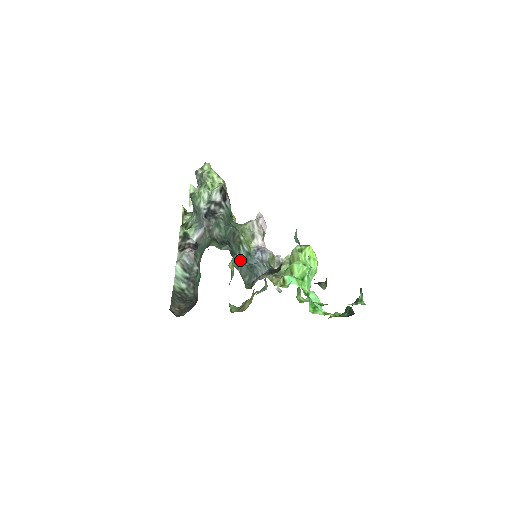
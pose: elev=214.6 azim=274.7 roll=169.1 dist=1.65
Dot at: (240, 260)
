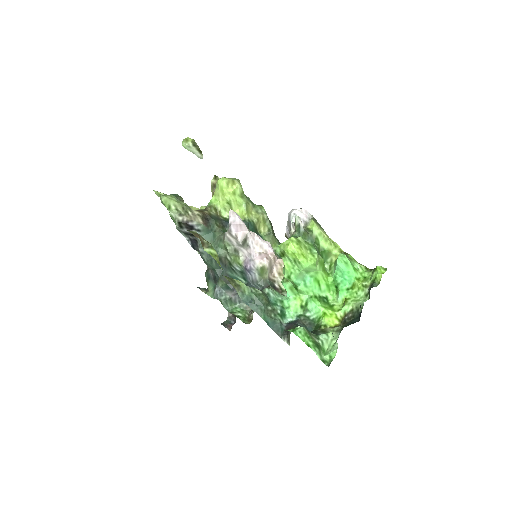
Dot at: (232, 297)
